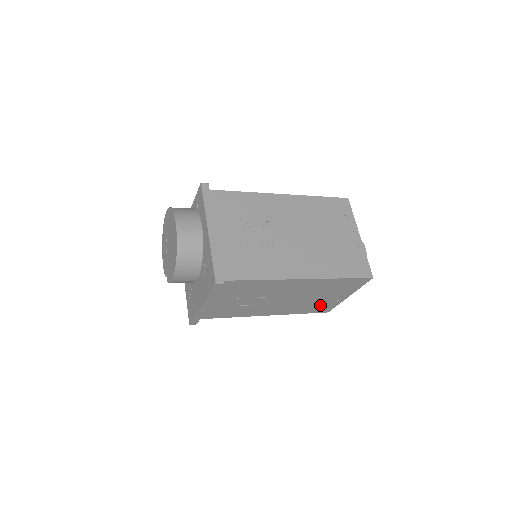
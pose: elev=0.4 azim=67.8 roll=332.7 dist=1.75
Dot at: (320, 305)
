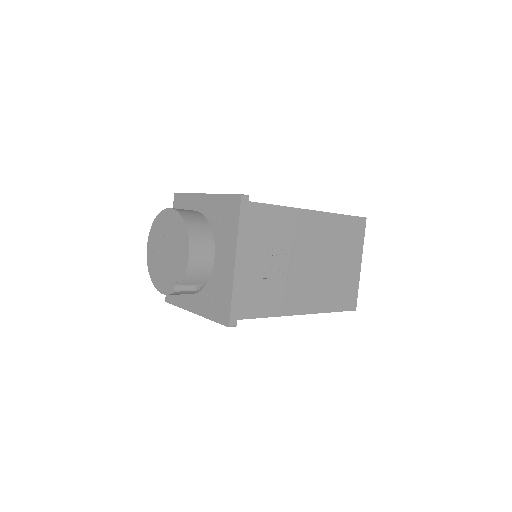
Dot at: (344, 287)
